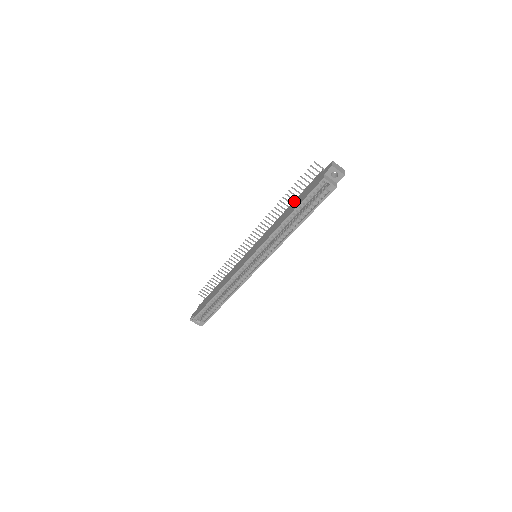
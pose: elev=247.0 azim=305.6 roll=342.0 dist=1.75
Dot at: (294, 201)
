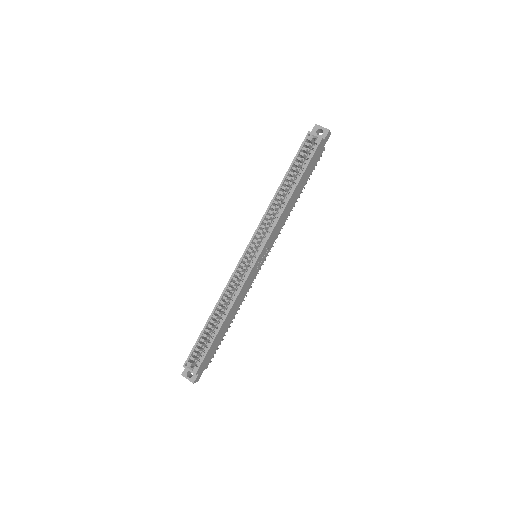
Dot at: occluded
